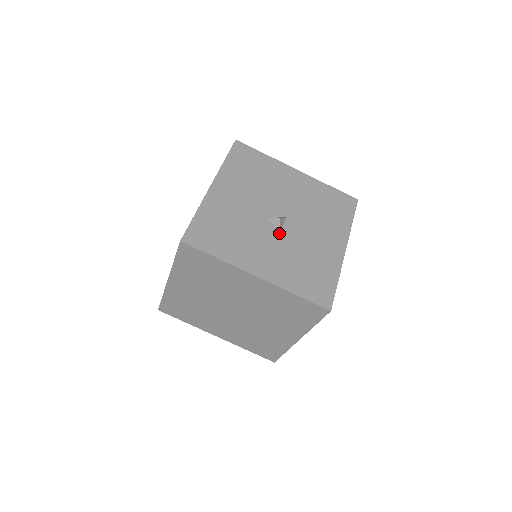
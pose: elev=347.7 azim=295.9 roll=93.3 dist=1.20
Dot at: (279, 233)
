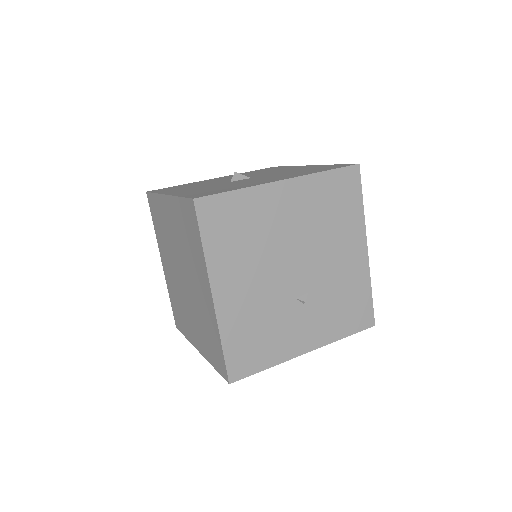
Dot at: (228, 182)
